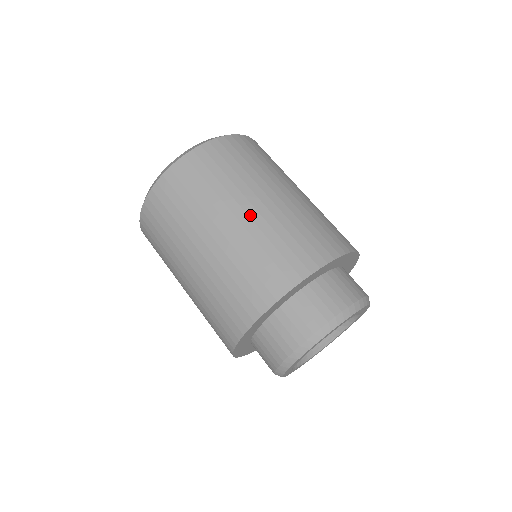
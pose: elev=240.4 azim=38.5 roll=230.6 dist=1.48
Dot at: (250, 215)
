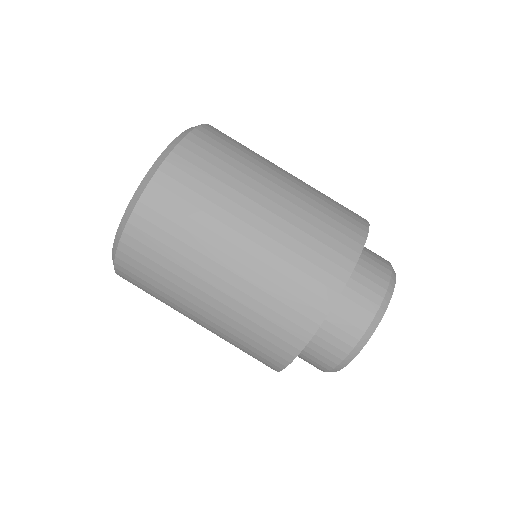
Dot at: (229, 282)
